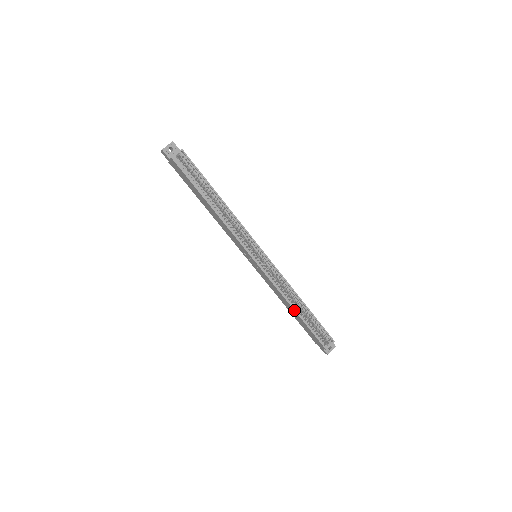
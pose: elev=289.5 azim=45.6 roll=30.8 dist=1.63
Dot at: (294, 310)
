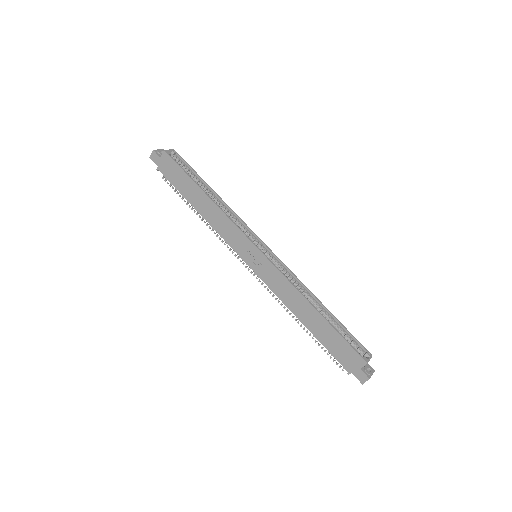
Dot at: (314, 308)
